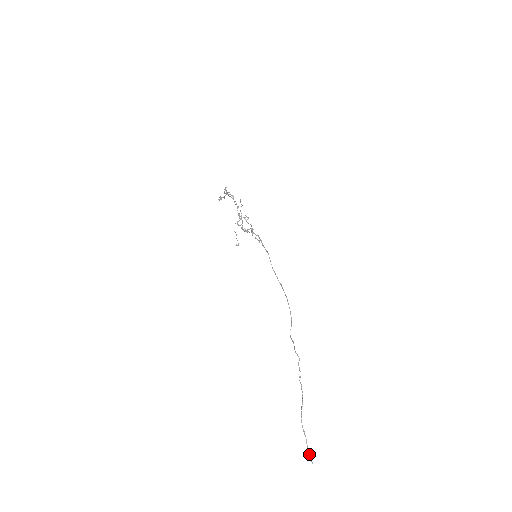
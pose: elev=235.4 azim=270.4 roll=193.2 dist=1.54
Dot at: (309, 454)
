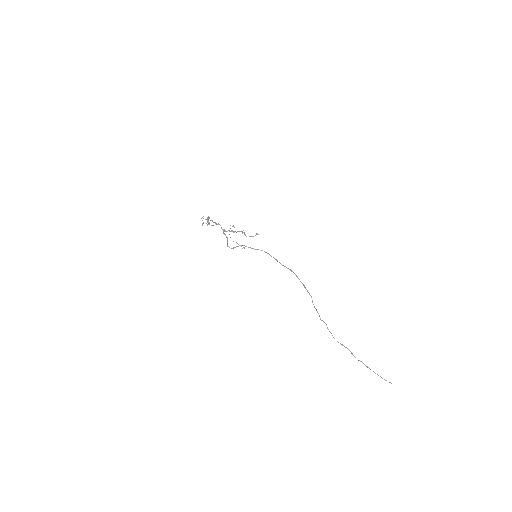
Dot at: occluded
